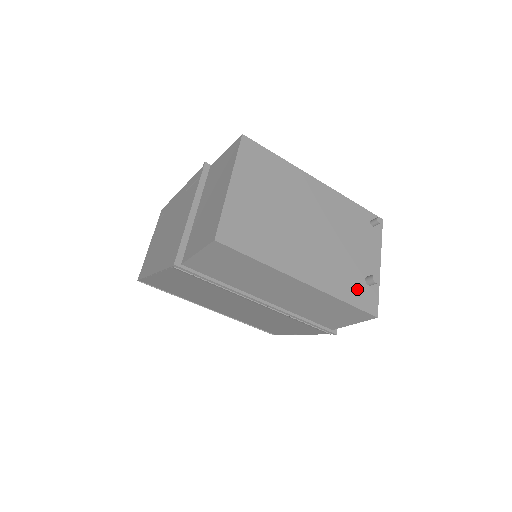
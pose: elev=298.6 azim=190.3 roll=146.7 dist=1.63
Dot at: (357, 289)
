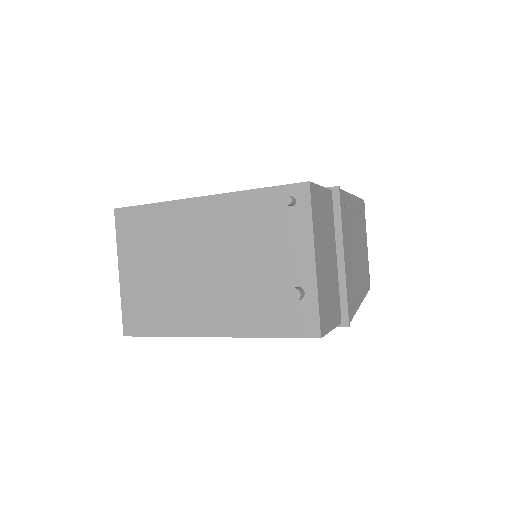
Dot at: (282, 313)
